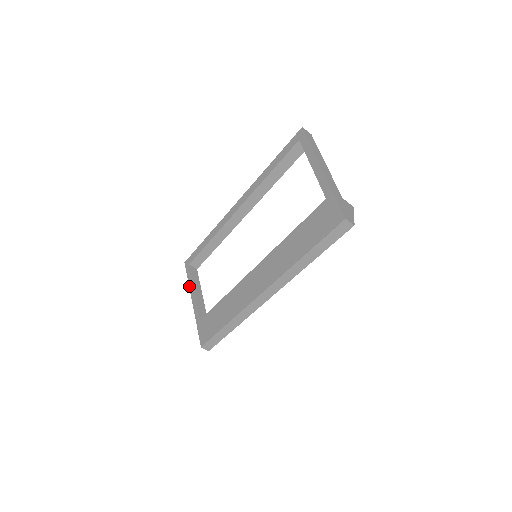
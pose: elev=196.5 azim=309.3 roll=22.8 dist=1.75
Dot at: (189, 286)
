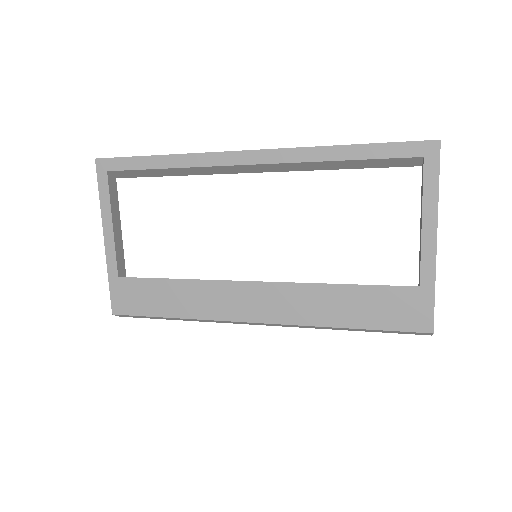
Dot at: (101, 209)
